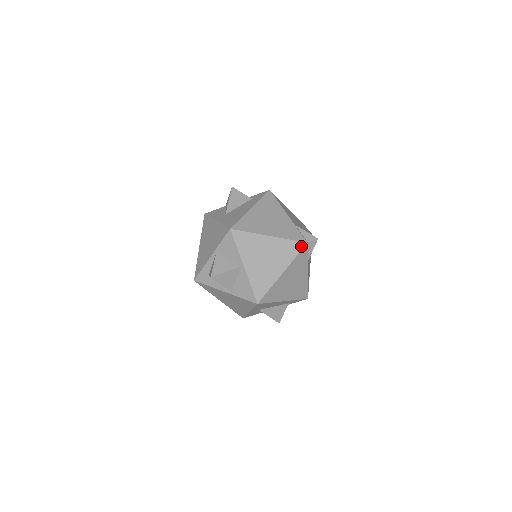
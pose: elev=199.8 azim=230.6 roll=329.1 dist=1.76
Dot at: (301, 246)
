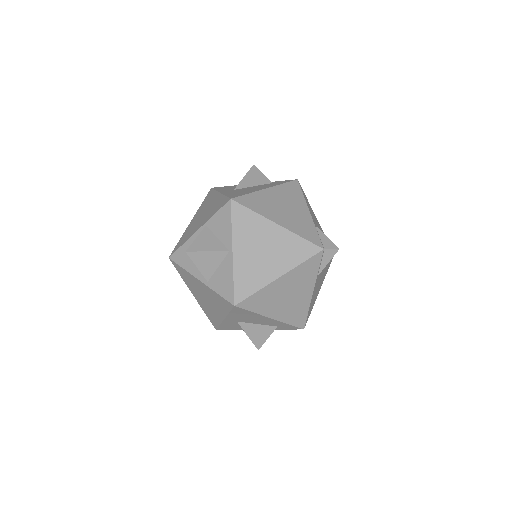
Dot at: (314, 250)
